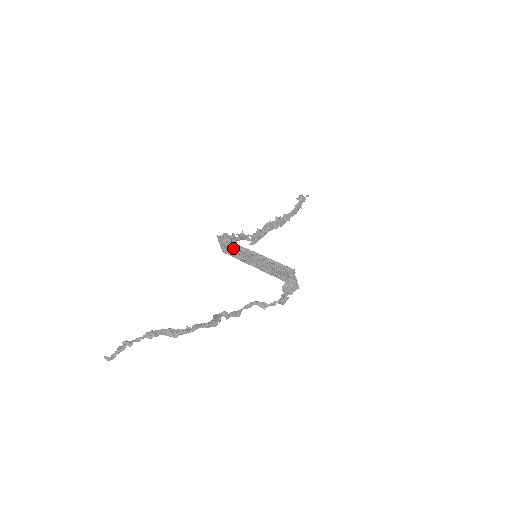
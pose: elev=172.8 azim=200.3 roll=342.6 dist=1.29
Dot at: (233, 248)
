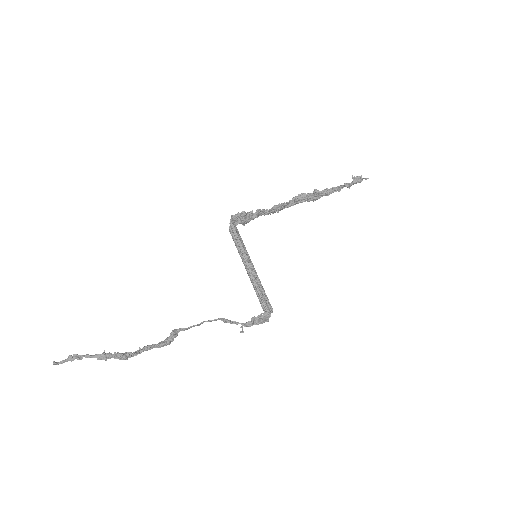
Dot at: (239, 238)
